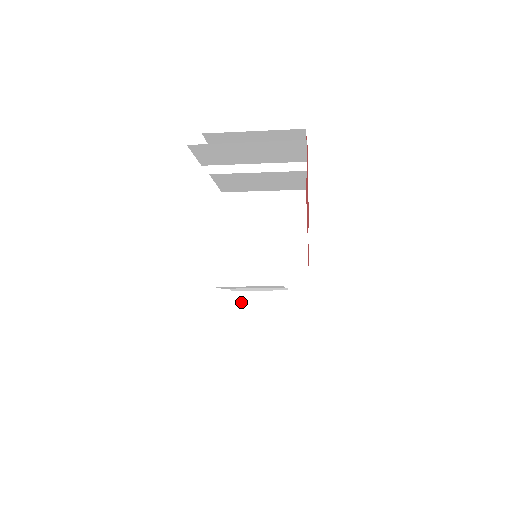
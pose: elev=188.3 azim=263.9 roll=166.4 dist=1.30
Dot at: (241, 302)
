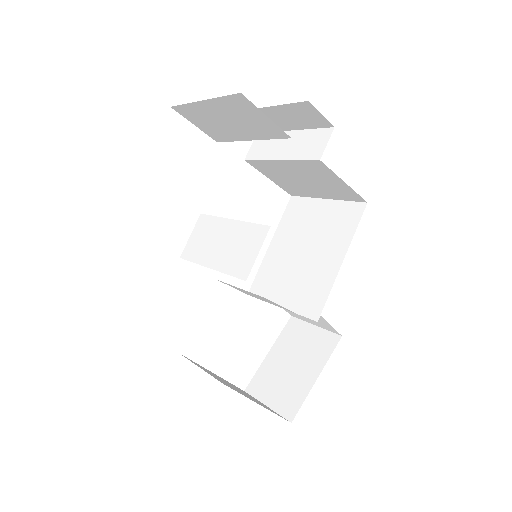
Dot at: (292, 331)
